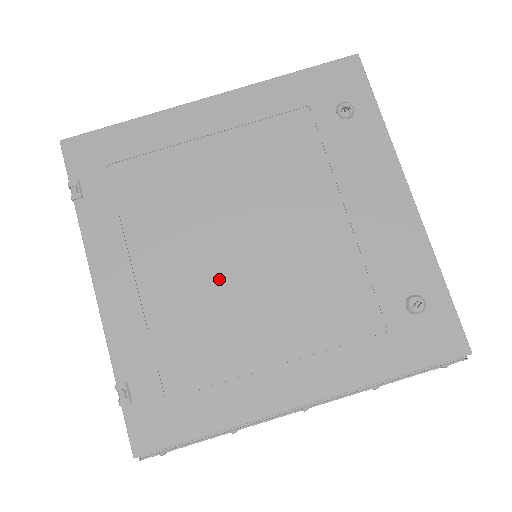
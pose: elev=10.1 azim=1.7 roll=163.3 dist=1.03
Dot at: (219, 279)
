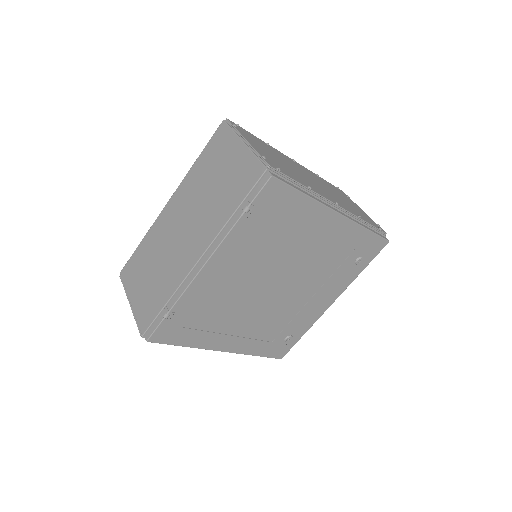
Dot at: (251, 294)
